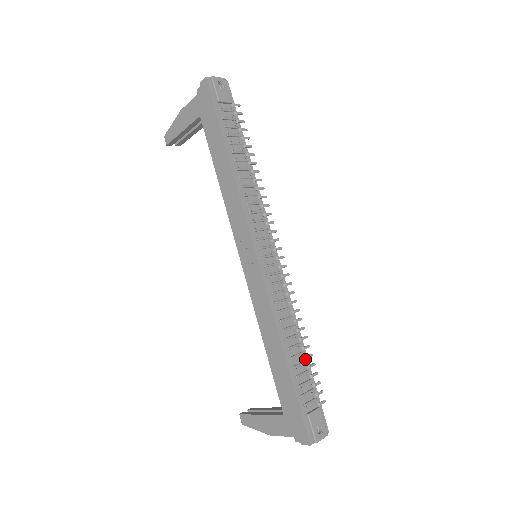
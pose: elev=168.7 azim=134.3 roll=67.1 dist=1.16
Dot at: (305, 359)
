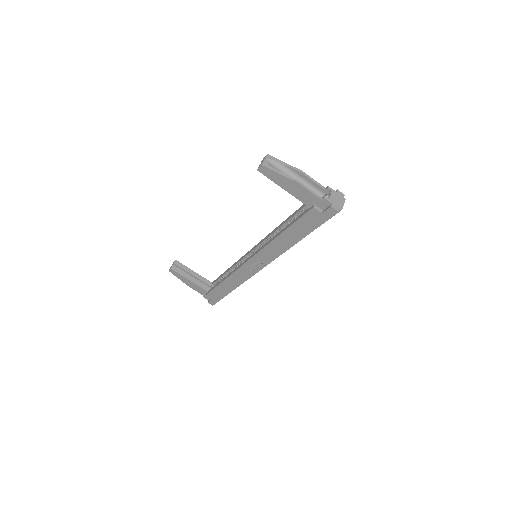
Dot at: occluded
